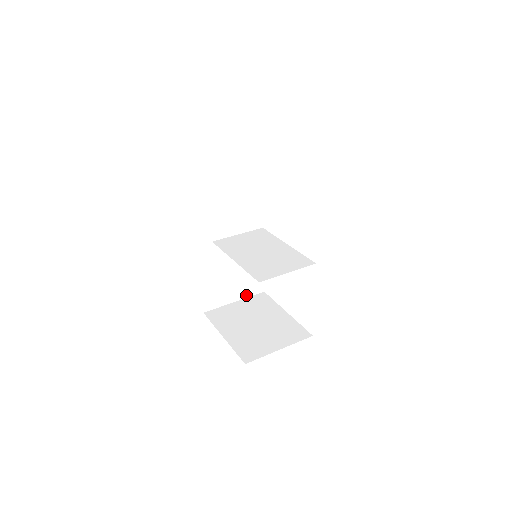
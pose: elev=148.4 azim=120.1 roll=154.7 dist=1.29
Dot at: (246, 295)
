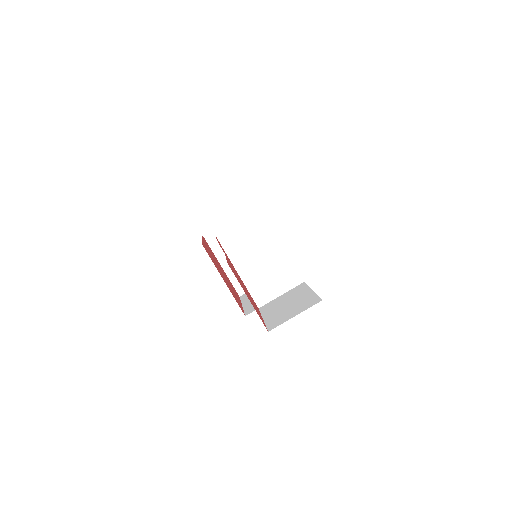
Dot at: (239, 214)
